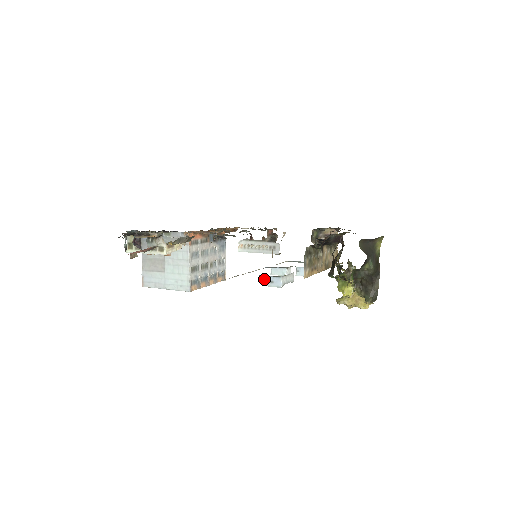
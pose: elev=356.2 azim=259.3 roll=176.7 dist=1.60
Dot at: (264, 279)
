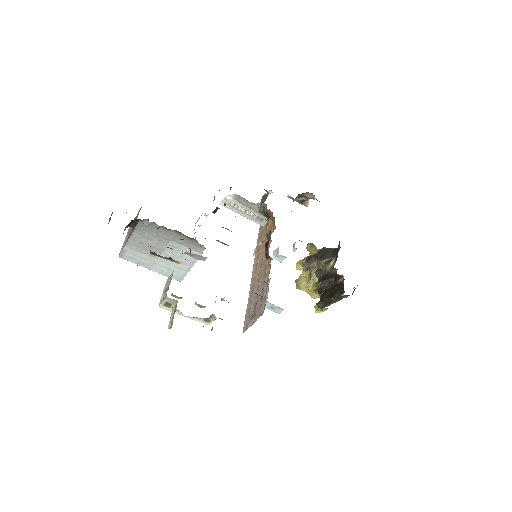
Dot at: (267, 303)
